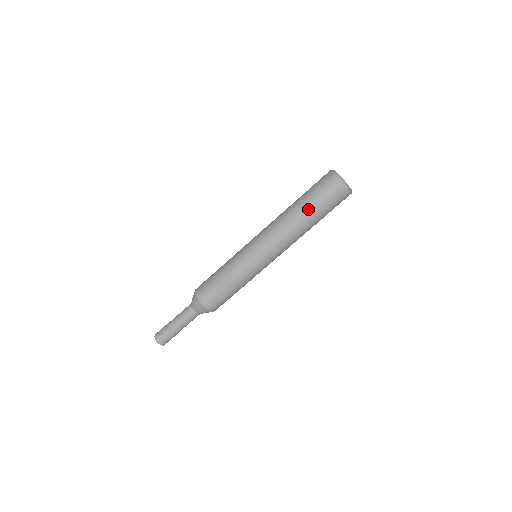
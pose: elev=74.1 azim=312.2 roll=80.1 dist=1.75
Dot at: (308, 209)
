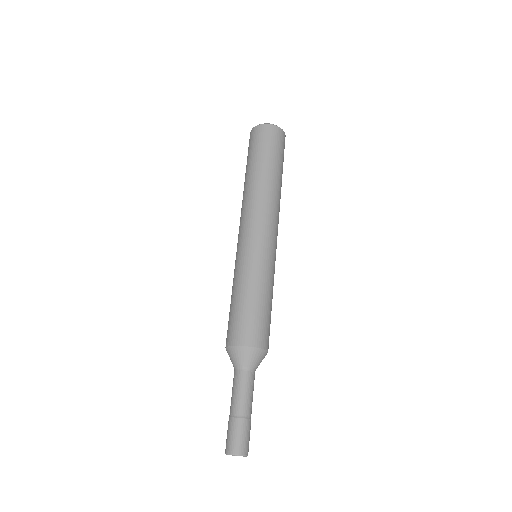
Dot at: (249, 169)
